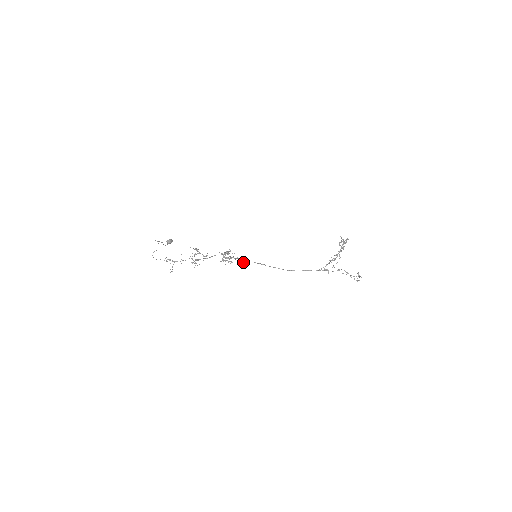
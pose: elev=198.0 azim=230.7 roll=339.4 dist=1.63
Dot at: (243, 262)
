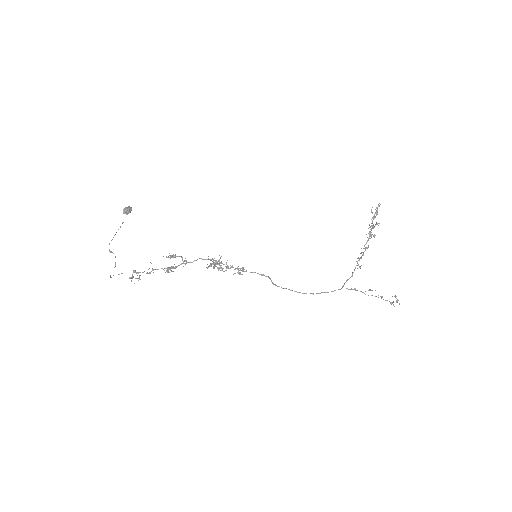
Dot at: (239, 273)
